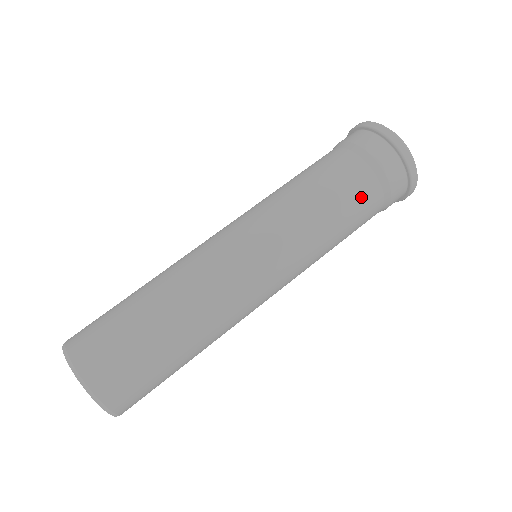
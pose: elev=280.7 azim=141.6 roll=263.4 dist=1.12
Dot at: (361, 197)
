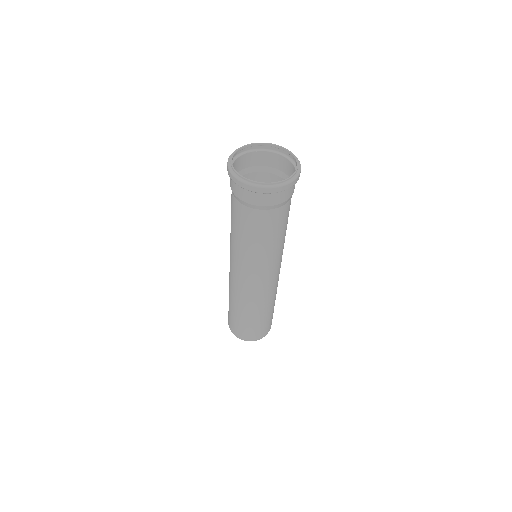
Dot at: (276, 222)
